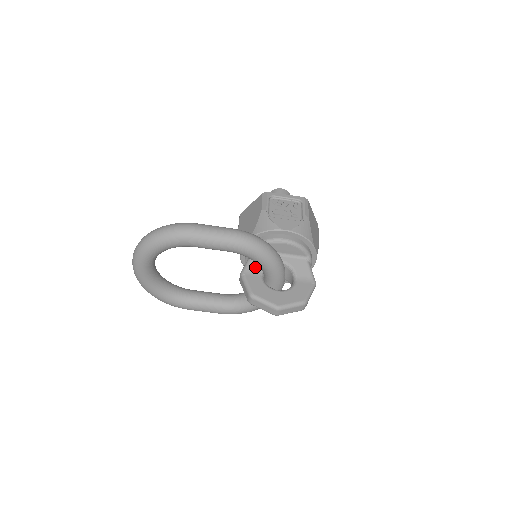
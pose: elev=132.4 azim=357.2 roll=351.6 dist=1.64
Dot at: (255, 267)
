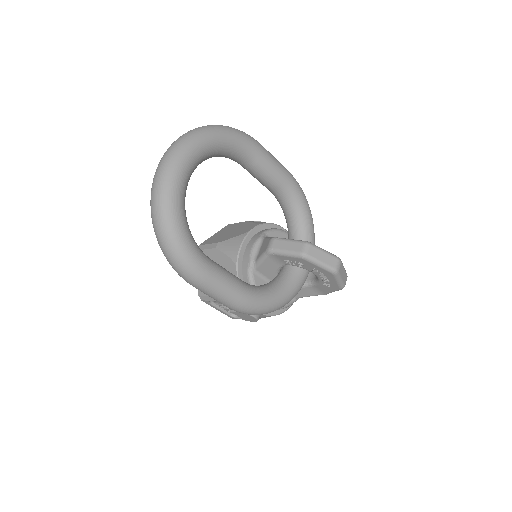
Dot at: occluded
